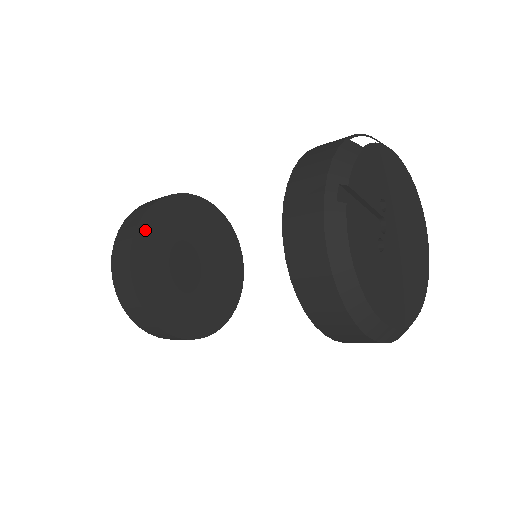
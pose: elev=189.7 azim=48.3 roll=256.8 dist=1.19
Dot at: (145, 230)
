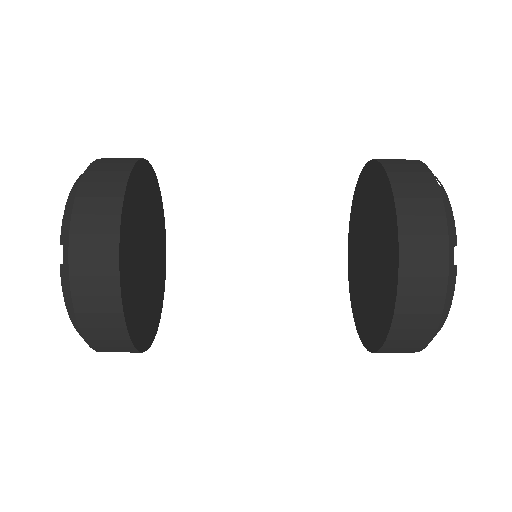
Dot at: (124, 236)
